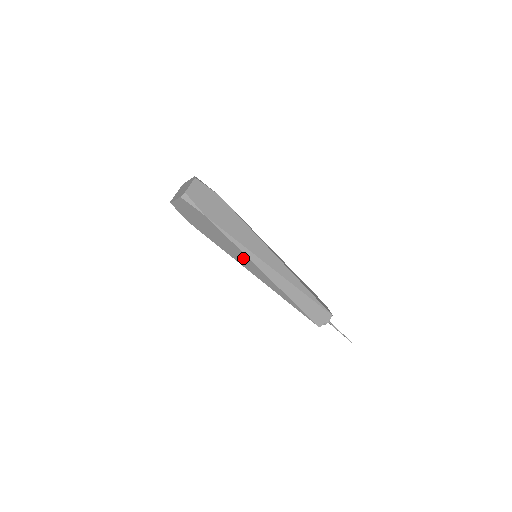
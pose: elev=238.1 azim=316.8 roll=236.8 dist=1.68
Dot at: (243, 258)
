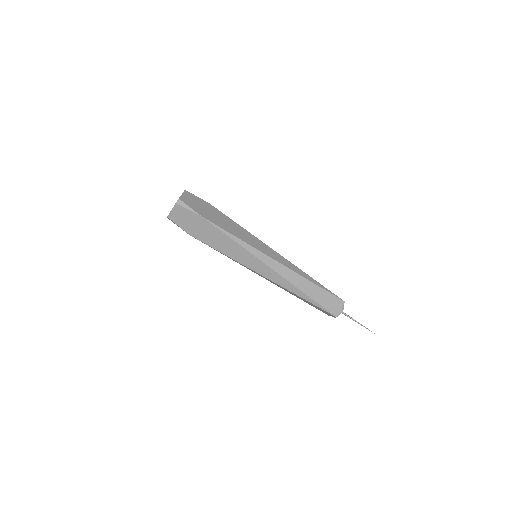
Dot at: (245, 255)
